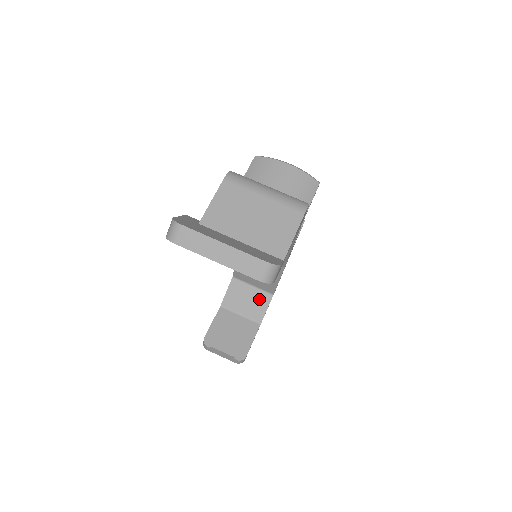
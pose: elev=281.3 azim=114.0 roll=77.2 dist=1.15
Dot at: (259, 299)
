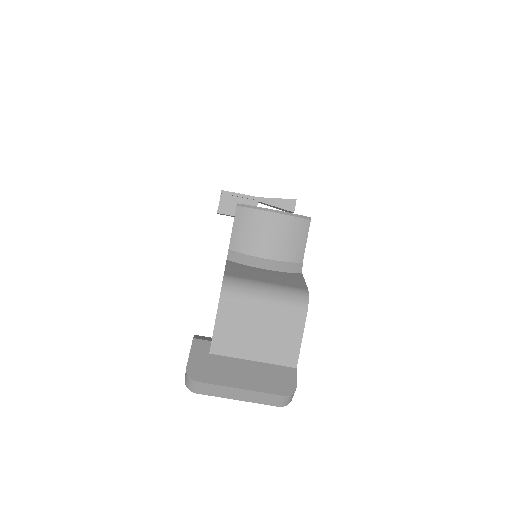
Dot at: occluded
